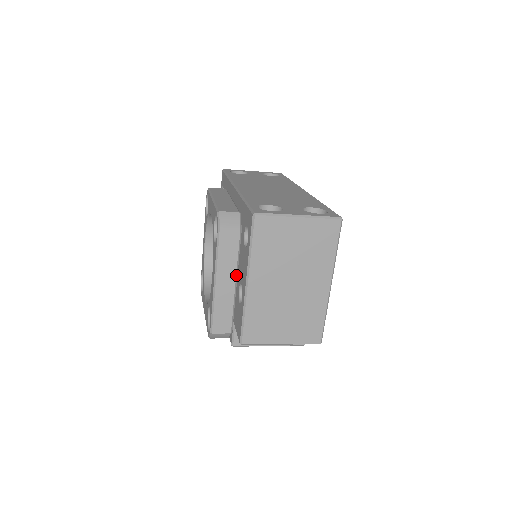
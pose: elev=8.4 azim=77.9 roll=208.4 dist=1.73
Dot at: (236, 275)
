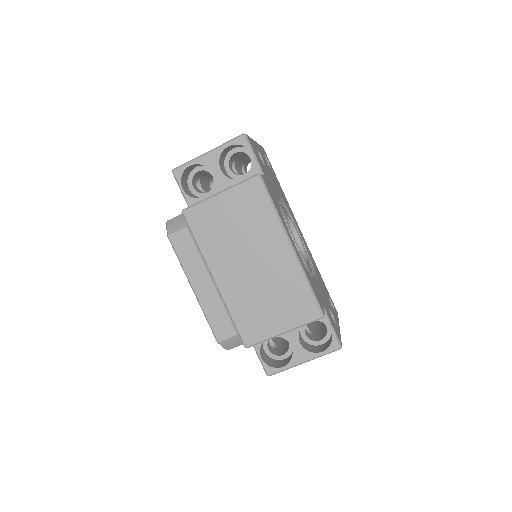
Dot at: occluded
